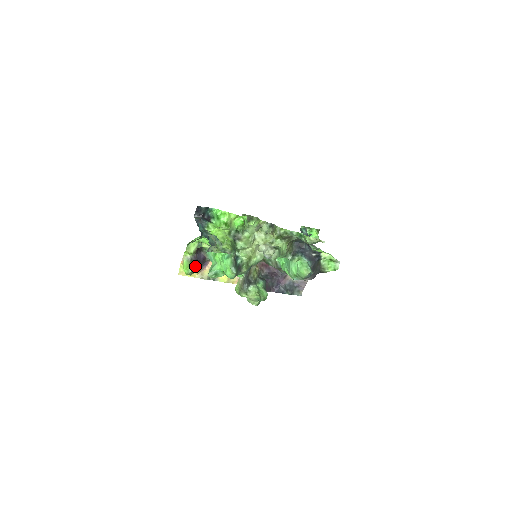
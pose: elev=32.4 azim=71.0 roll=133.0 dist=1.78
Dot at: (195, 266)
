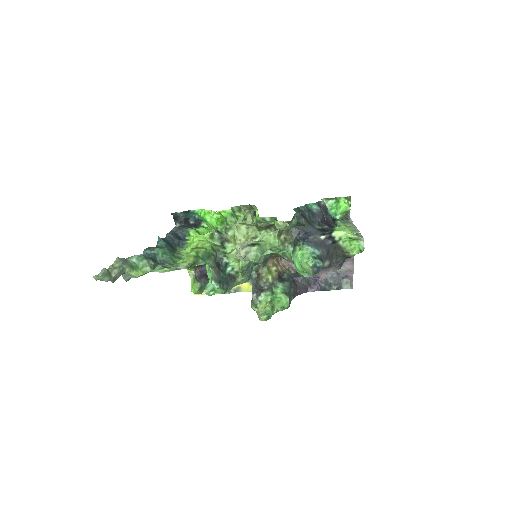
Dot at: (201, 282)
